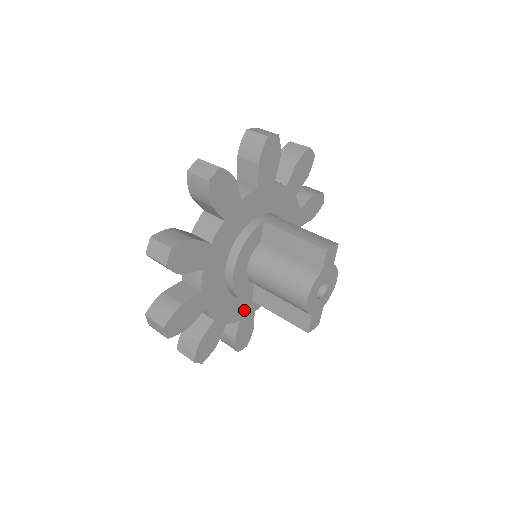
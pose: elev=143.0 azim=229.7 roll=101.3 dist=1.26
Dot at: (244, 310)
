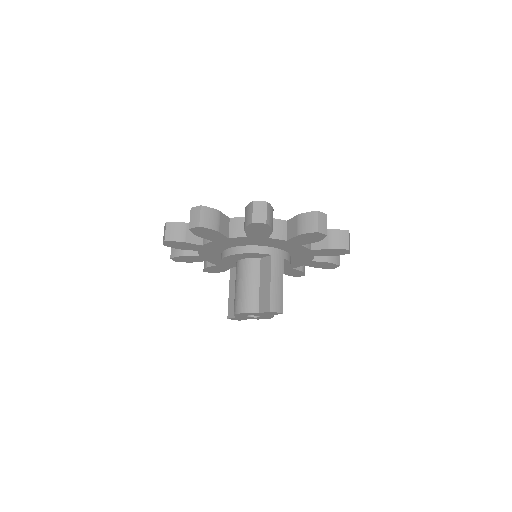
Dot at: occluded
